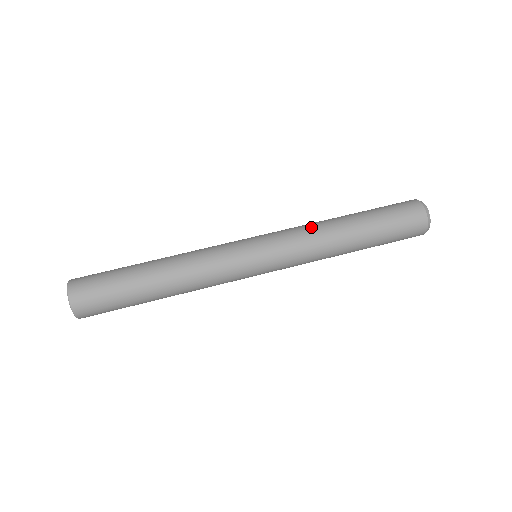
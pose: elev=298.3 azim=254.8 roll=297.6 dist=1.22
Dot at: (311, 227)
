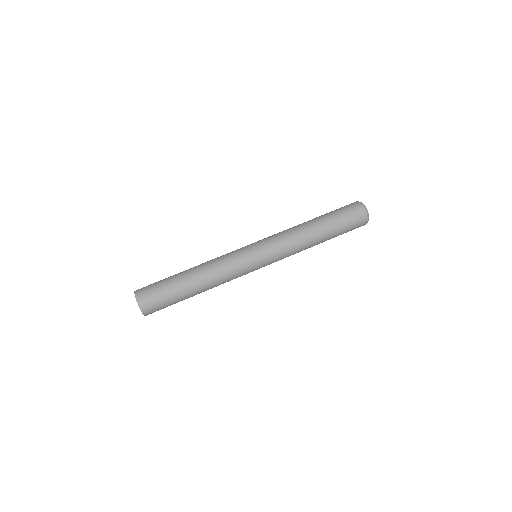
Dot at: (287, 229)
